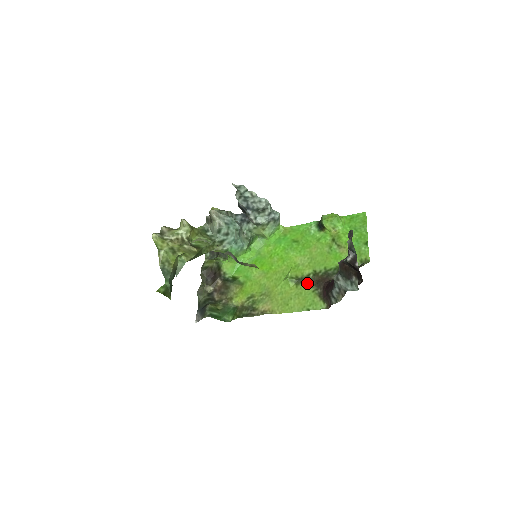
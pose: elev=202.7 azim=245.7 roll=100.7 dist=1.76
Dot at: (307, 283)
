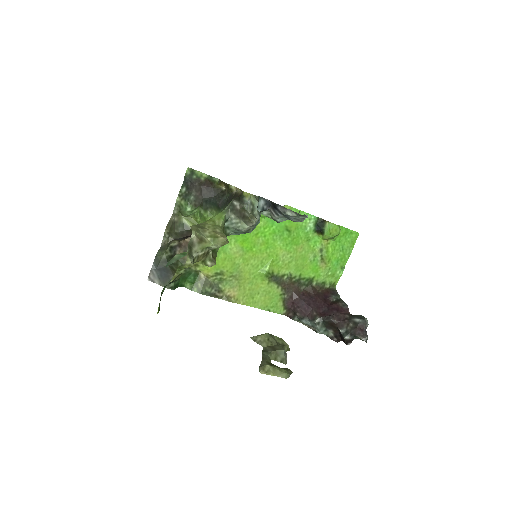
Dot at: (279, 284)
